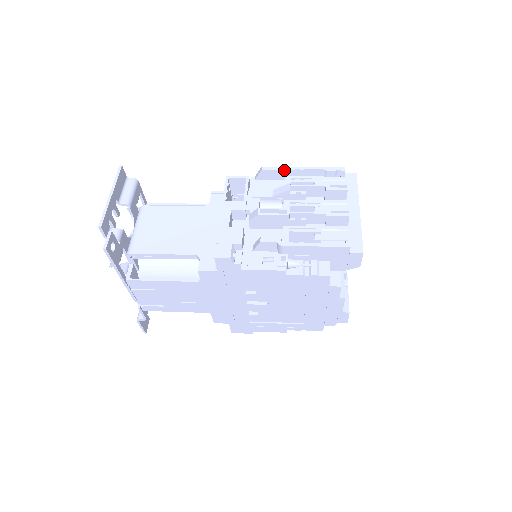
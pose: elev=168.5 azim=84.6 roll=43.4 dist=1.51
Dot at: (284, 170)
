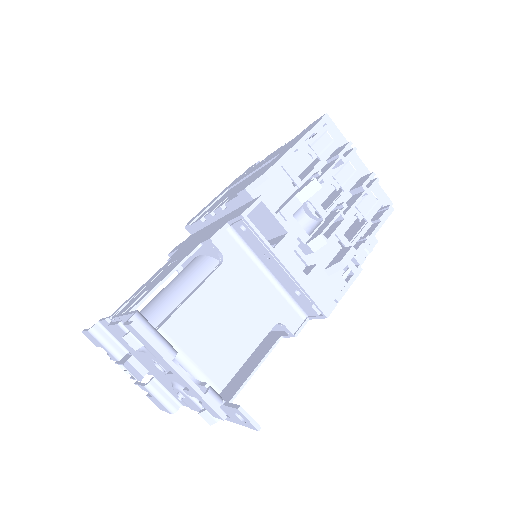
Dot at: occluded
